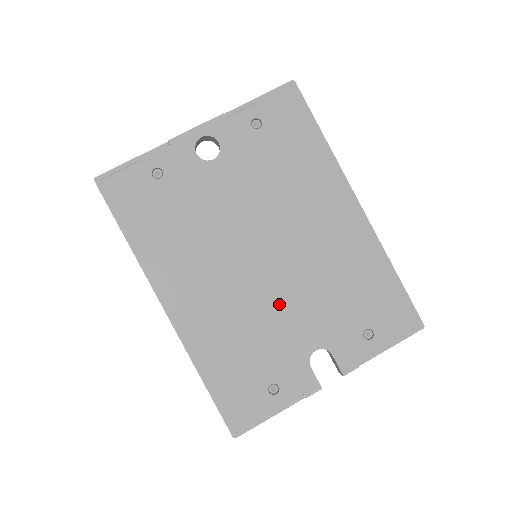
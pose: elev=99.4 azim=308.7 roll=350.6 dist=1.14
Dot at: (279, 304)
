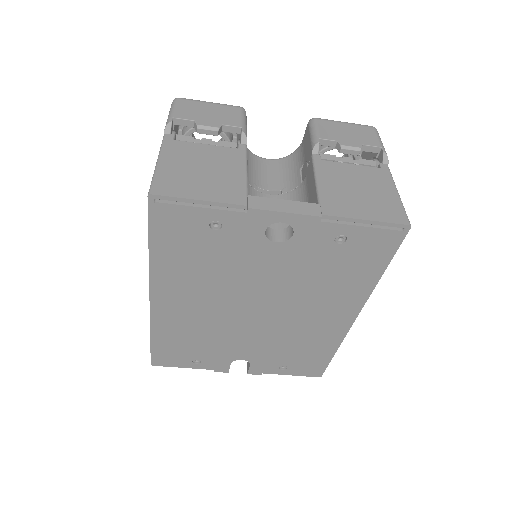
Dot at: (240, 335)
